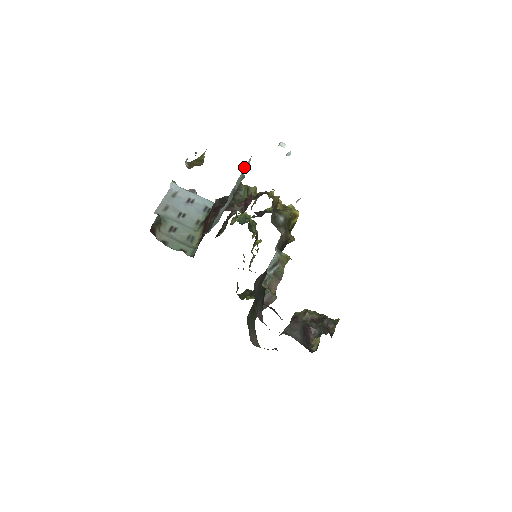
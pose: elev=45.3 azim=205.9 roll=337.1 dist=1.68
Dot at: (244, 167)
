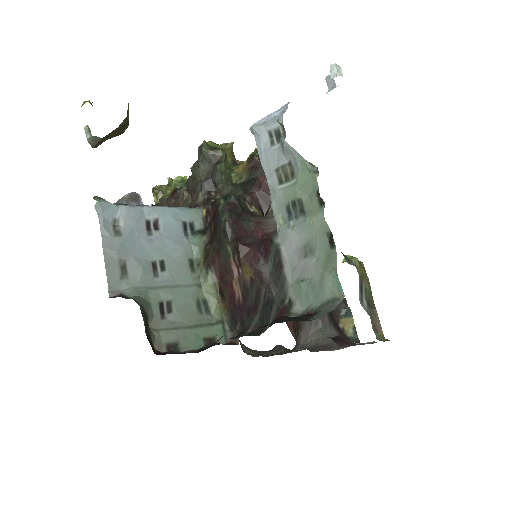
Dot at: (261, 131)
